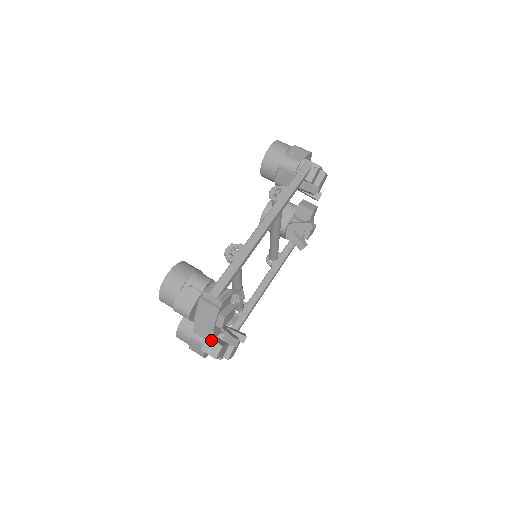
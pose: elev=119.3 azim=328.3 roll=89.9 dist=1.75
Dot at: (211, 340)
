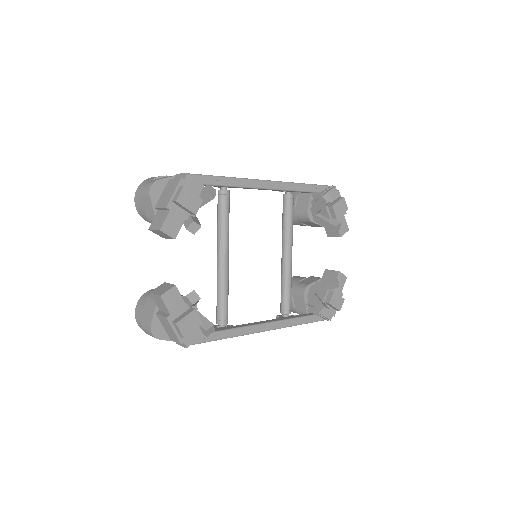
Dot at: (161, 226)
